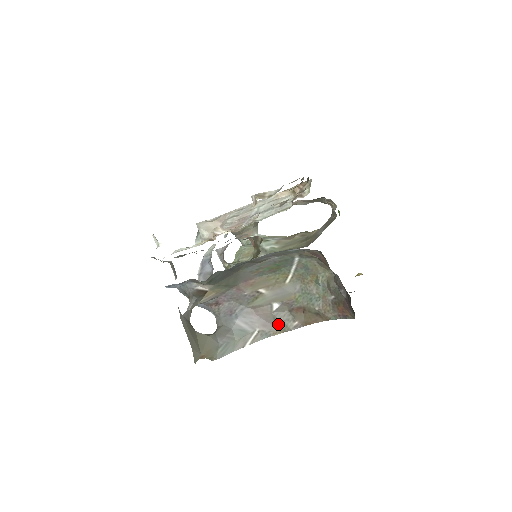
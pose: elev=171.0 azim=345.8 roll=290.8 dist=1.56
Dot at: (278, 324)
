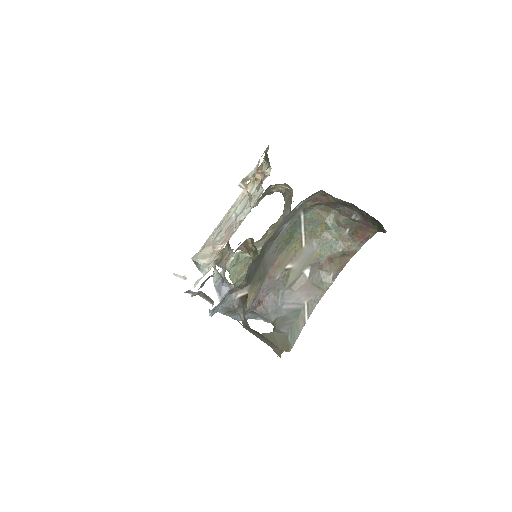
Dot at: (318, 286)
